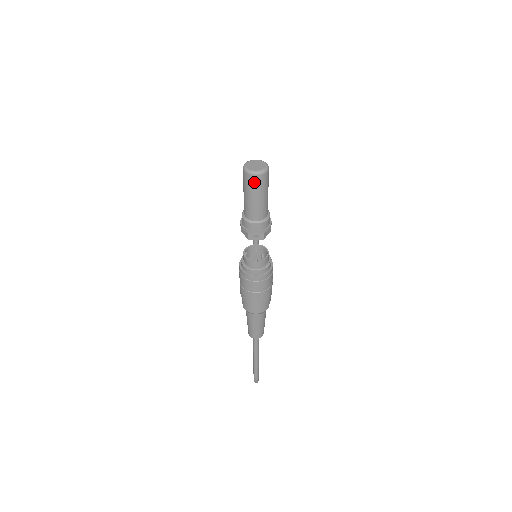
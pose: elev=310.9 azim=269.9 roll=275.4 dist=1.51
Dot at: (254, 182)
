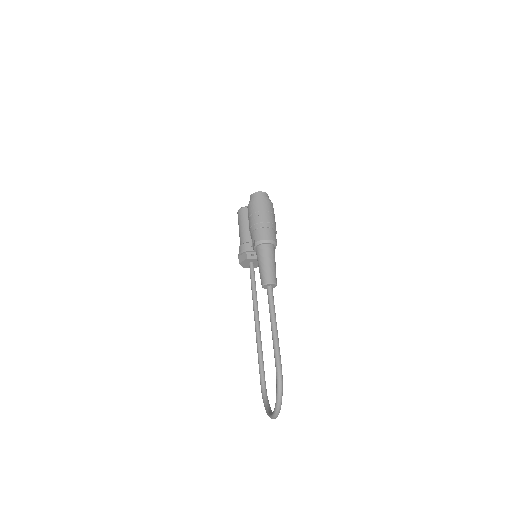
Dot at: (247, 212)
